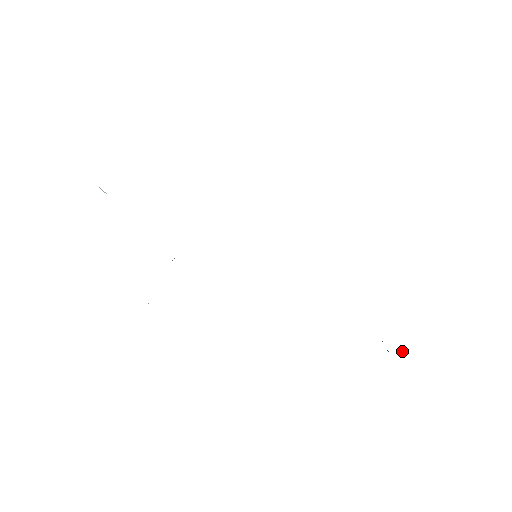
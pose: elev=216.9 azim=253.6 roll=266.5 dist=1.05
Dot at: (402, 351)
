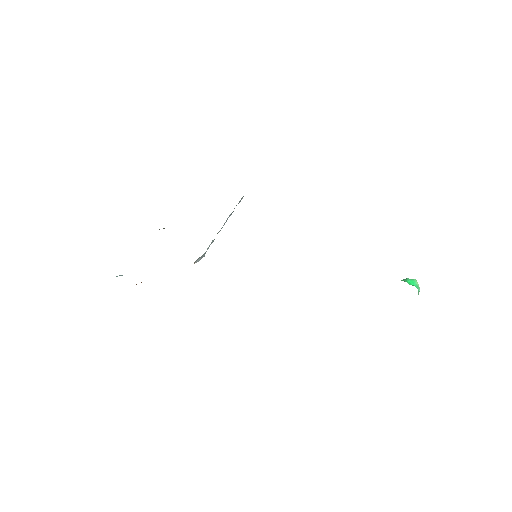
Dot at: occluded
